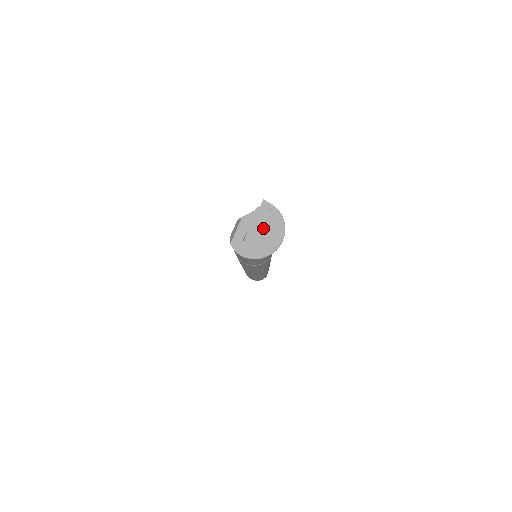
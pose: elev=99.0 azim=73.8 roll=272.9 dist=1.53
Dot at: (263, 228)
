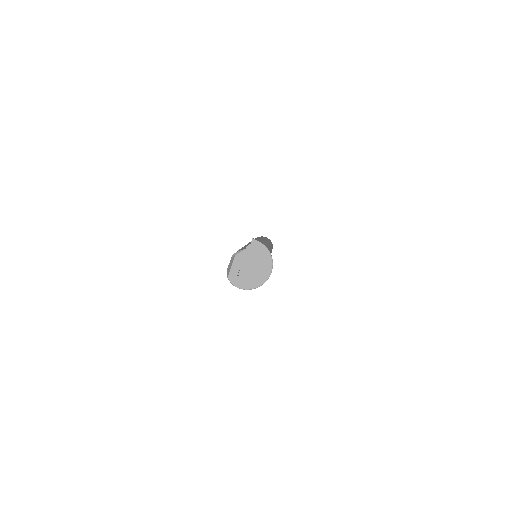
Dot at: (254, 263)
